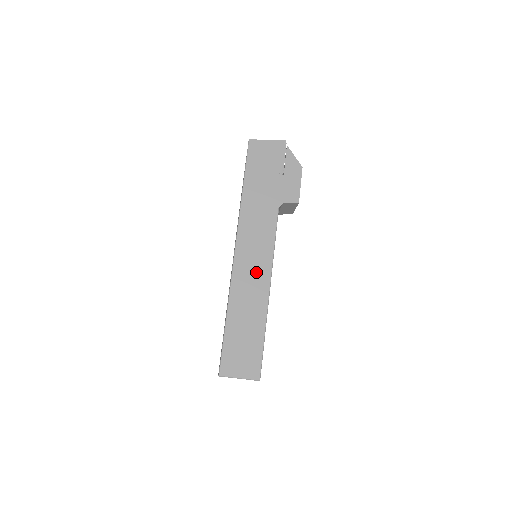
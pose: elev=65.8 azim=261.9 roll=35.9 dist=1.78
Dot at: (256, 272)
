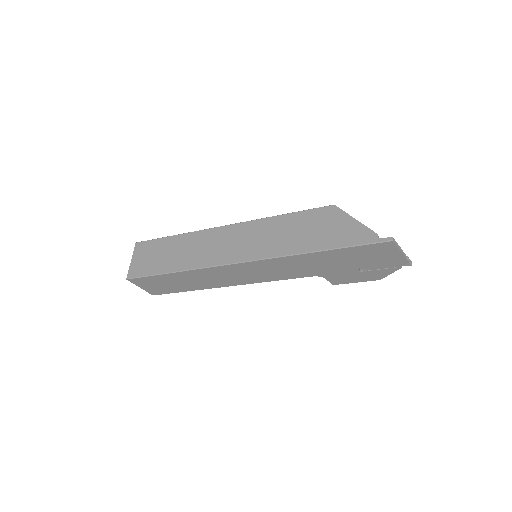
Dot at: (234, 278)
